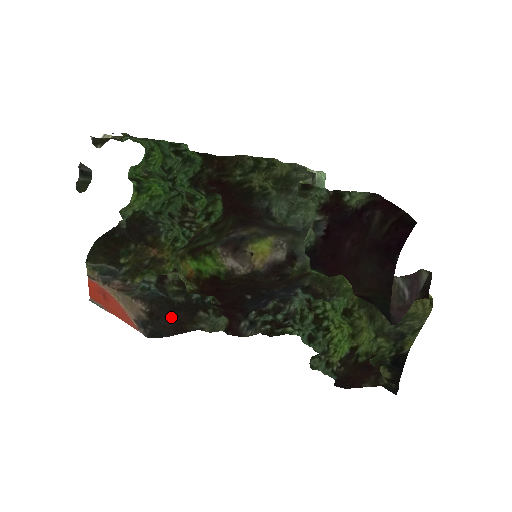
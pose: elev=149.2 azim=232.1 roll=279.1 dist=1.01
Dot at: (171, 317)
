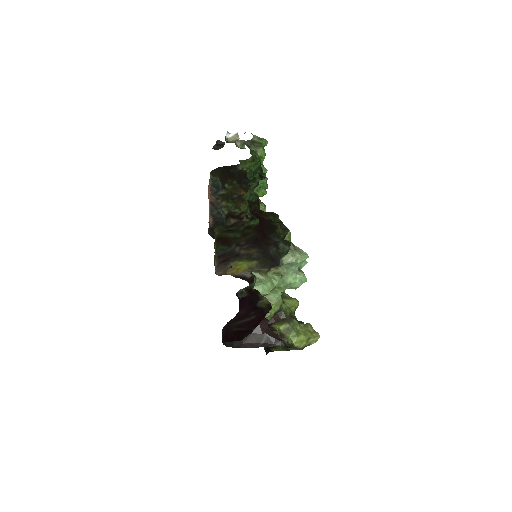
Dot at: occluded
